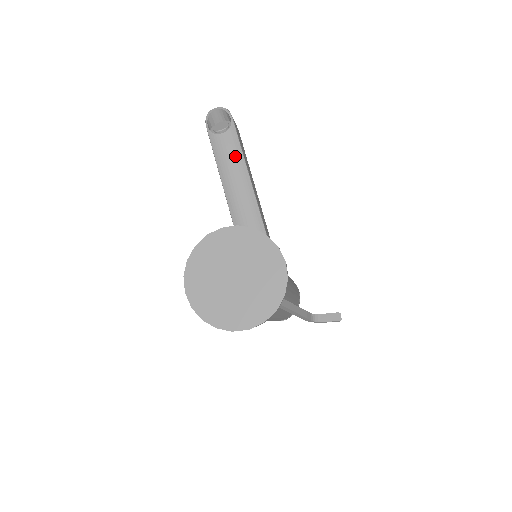
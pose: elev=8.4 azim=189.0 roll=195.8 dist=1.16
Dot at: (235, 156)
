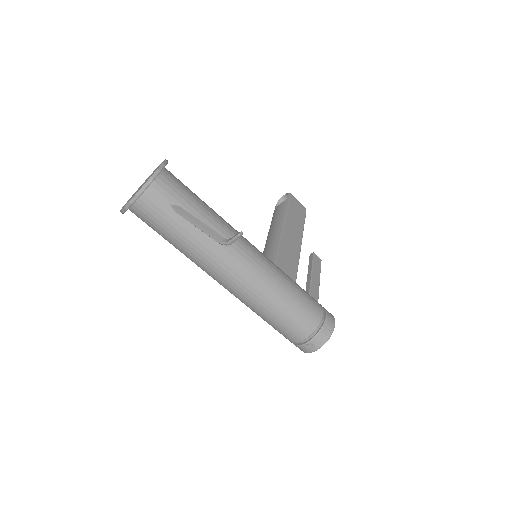
Dot at: (280, 213)
